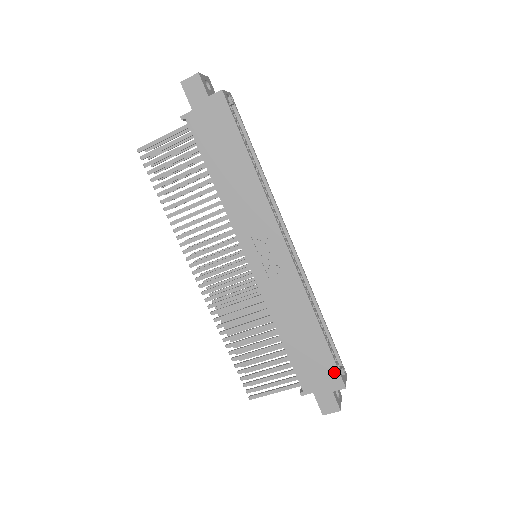
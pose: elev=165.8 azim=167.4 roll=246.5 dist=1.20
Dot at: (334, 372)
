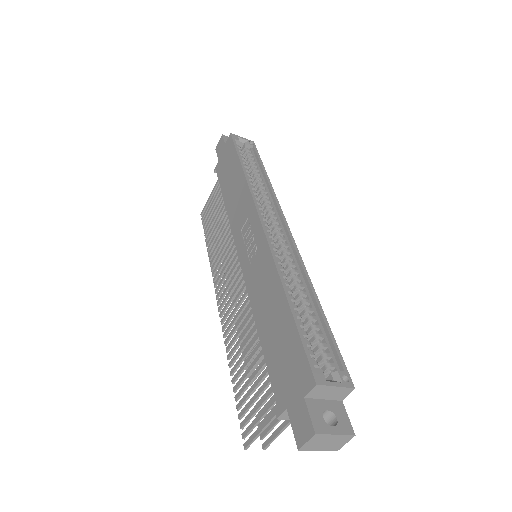
Dot at: (302, 360)
